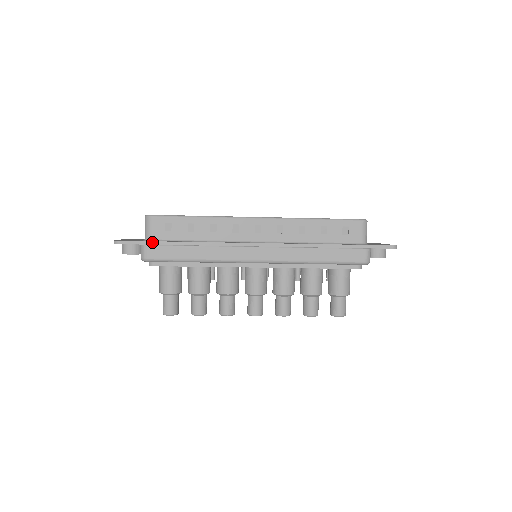
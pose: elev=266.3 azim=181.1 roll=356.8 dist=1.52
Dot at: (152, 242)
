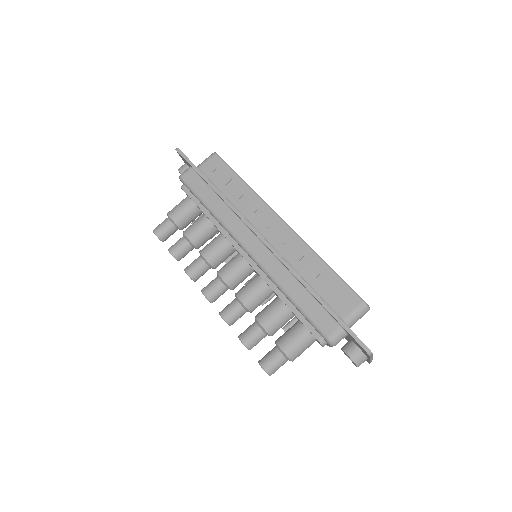
Dot at: (196, 168)
